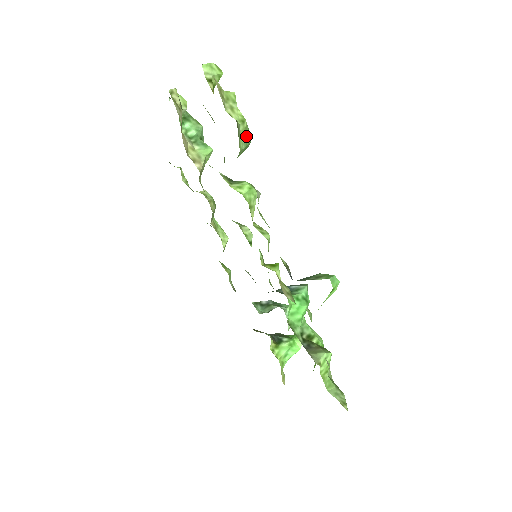
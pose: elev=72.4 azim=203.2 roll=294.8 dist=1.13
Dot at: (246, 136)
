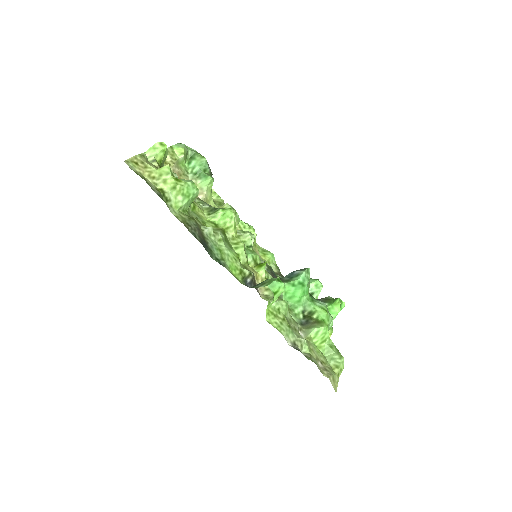
Dot at: (185, 193)
